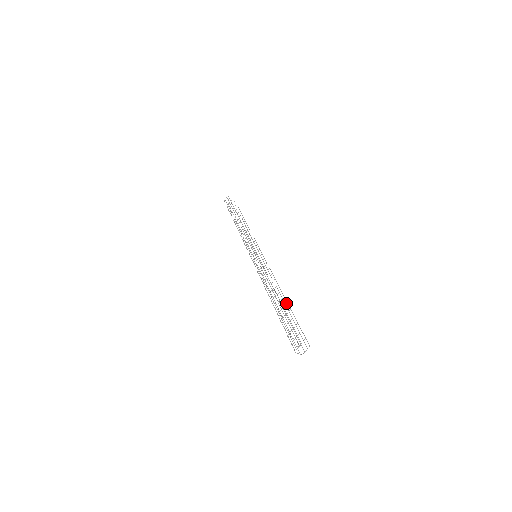
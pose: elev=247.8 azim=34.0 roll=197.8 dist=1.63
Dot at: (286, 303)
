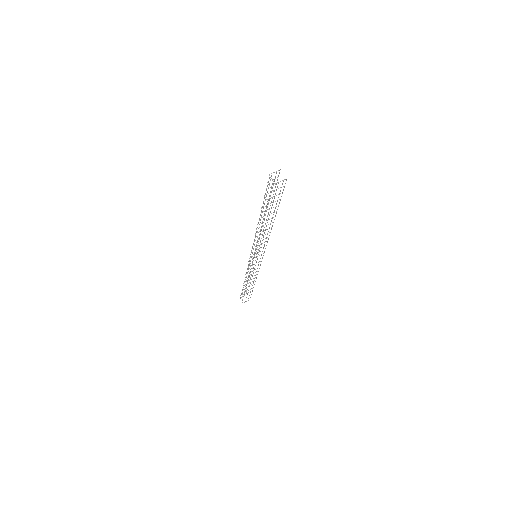
Dot at: occluded
